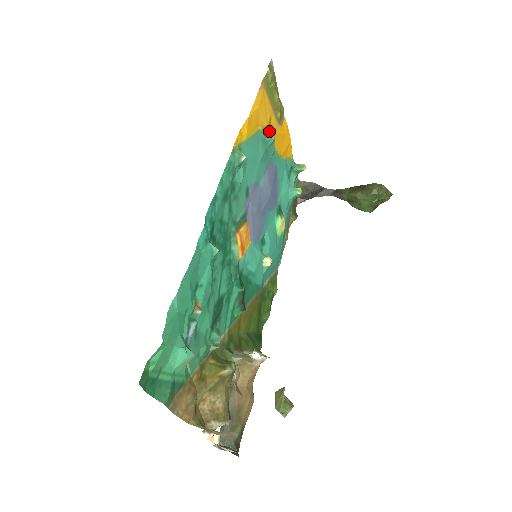
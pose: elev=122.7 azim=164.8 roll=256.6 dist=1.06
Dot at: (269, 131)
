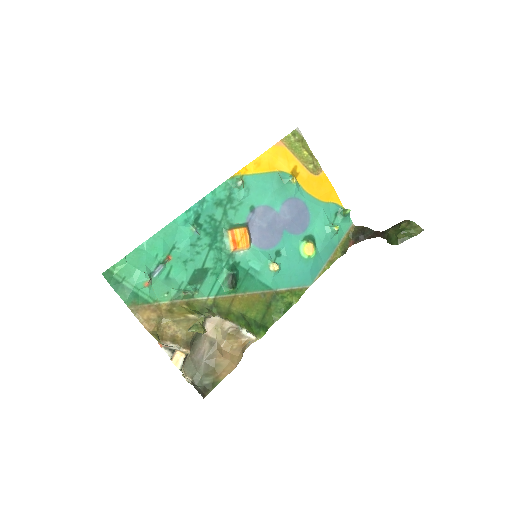
Dot at: (291, 175)
